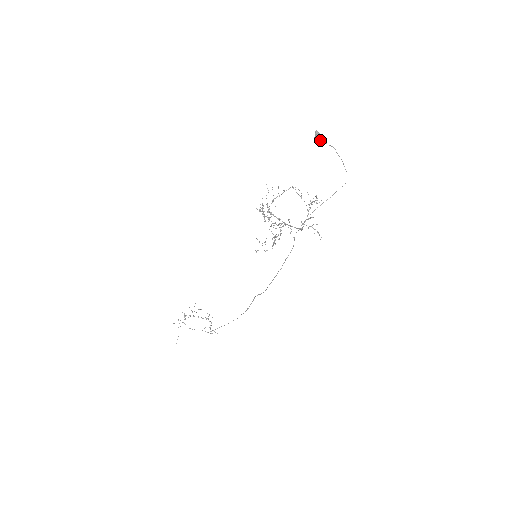
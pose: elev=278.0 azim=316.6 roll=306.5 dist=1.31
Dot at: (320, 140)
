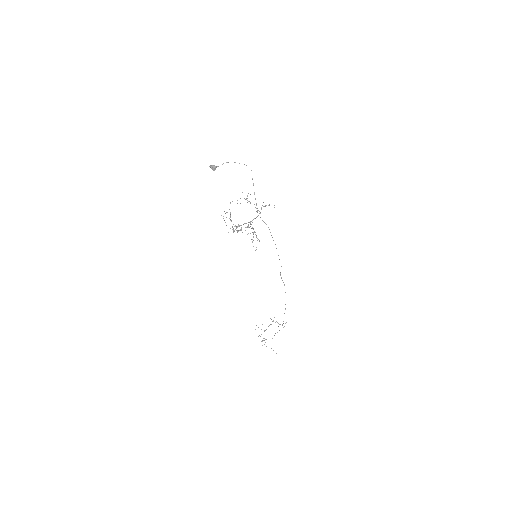
Dot at: occluded
